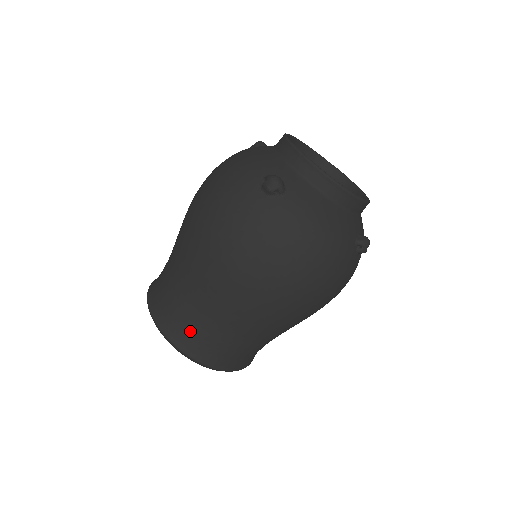
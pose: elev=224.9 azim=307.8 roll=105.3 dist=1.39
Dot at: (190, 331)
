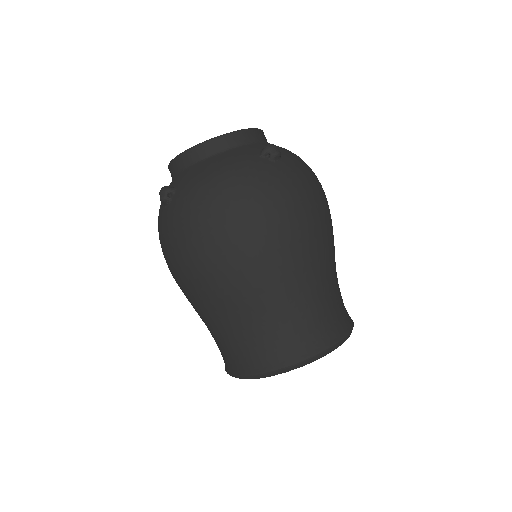
Dot at: (247, 352)
